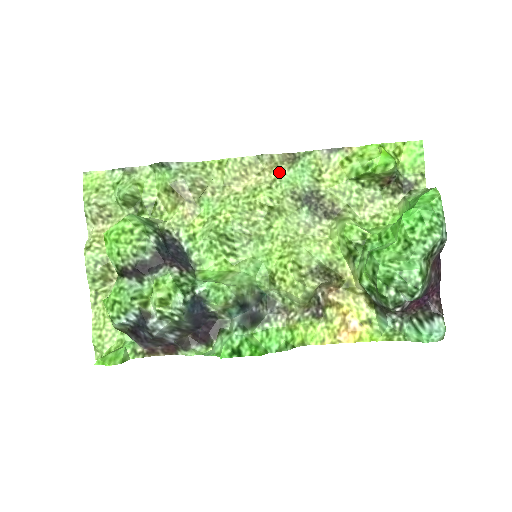
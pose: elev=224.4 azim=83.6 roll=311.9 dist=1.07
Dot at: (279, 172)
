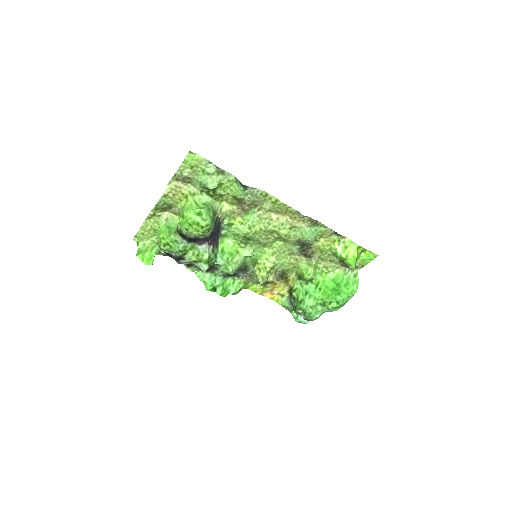
Dot at: (302, 225)
